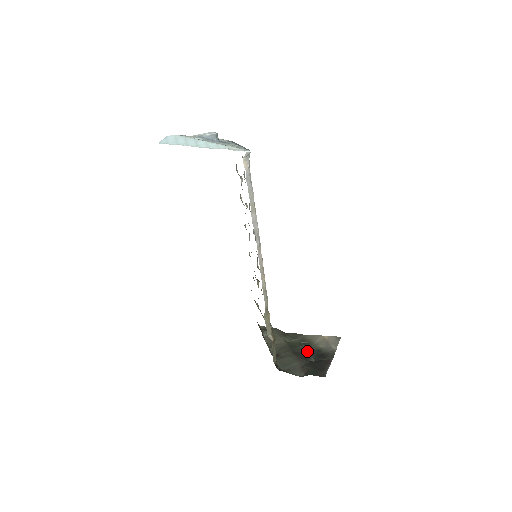
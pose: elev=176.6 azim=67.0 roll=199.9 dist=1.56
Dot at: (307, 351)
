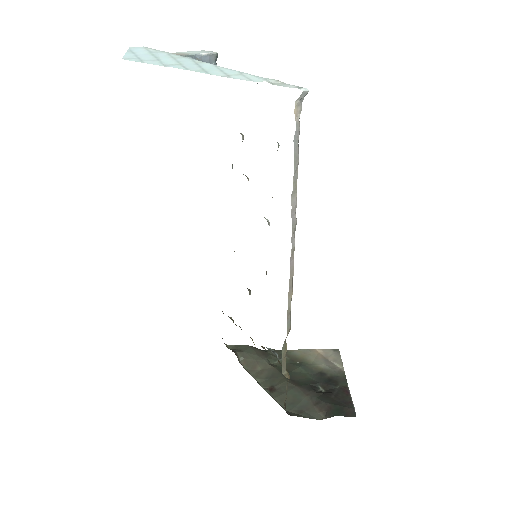
Dot at: (308, 376)
